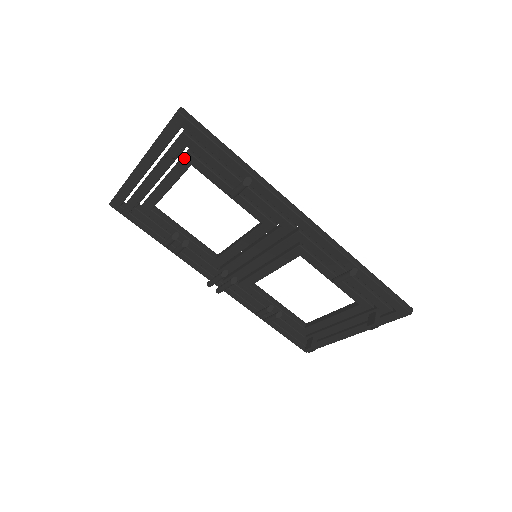
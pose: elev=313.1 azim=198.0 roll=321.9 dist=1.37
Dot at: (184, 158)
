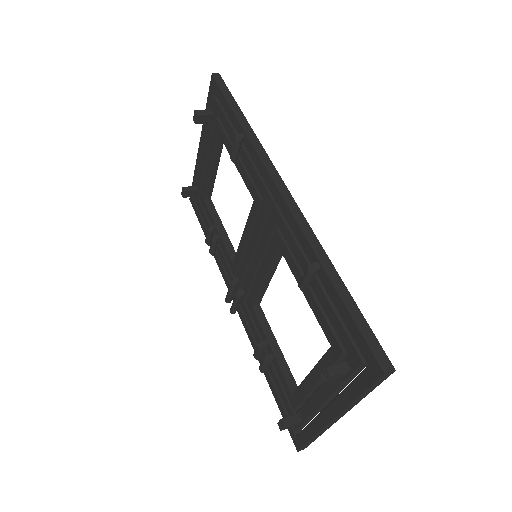
Dot at: (215, 127)
